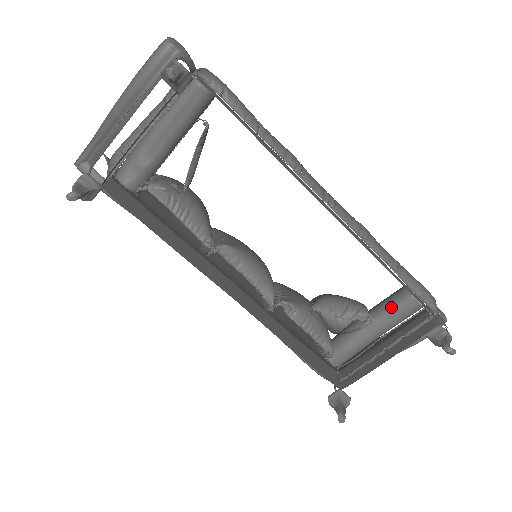
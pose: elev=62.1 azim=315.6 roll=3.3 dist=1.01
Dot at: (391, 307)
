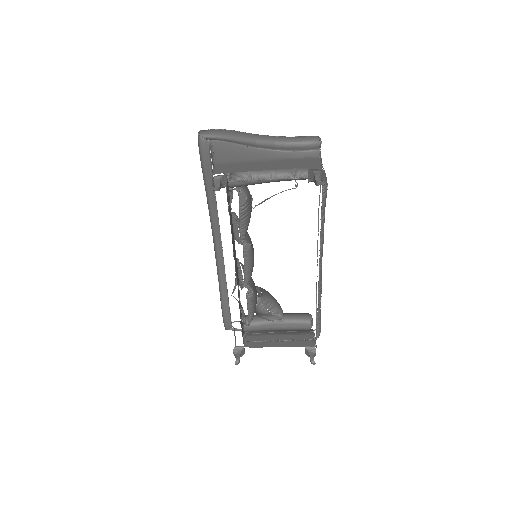
Dot at: (296, 321)
